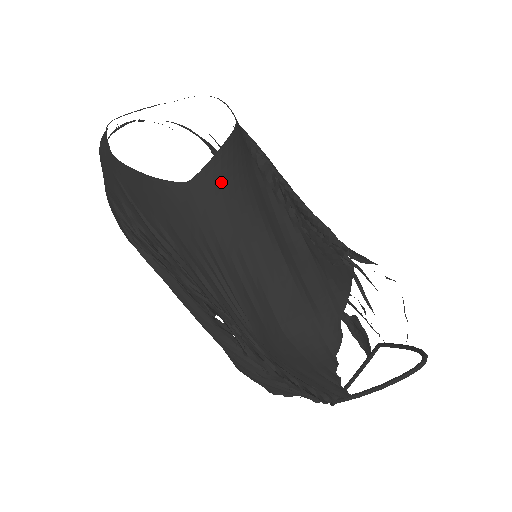
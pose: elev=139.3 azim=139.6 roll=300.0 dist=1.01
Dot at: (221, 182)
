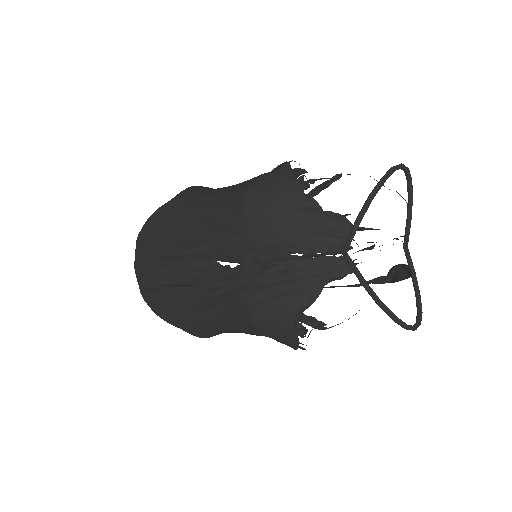
Dot at: (195, 190)
